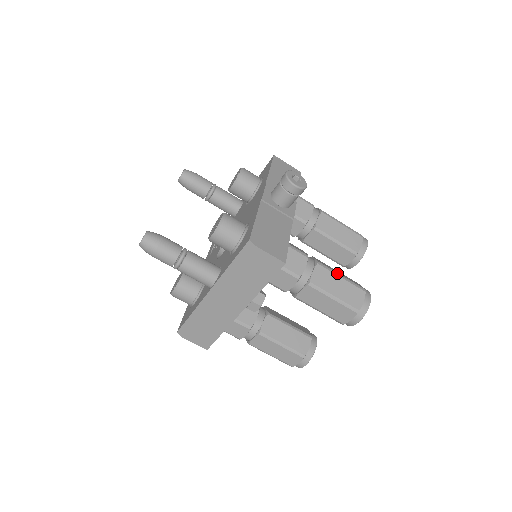
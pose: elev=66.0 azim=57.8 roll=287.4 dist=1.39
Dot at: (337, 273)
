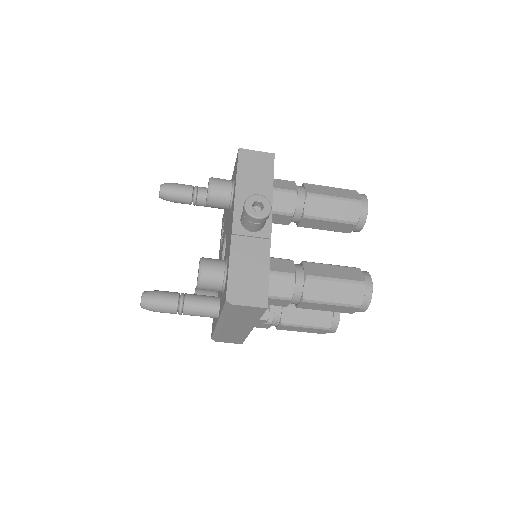
Dot at: (330, 278)
